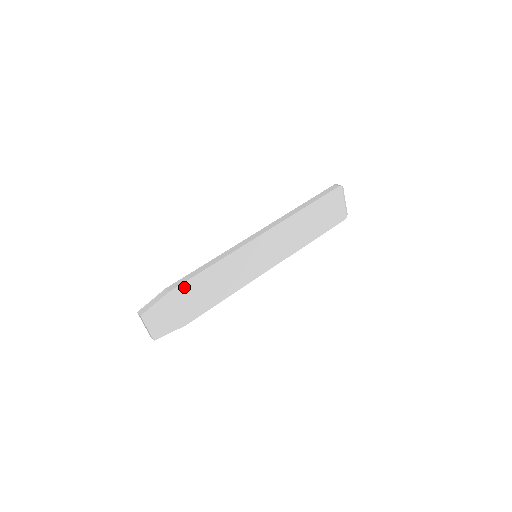
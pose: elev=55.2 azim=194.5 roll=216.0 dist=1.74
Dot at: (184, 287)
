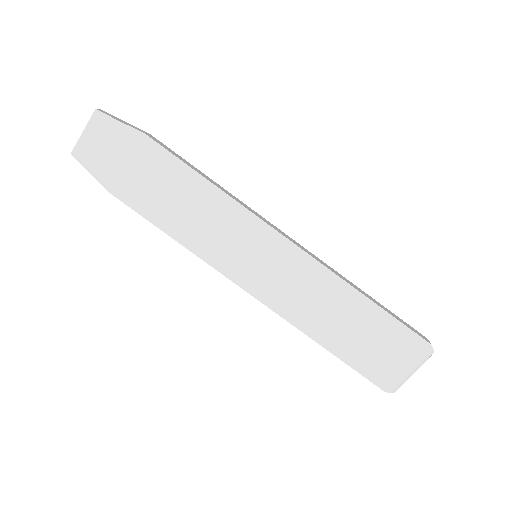
Dot at: (161, 155)
